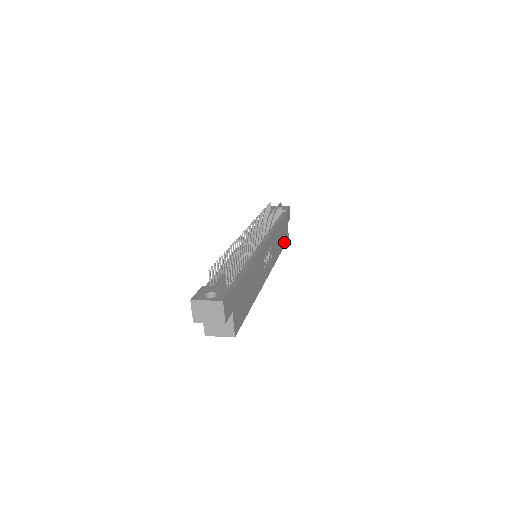
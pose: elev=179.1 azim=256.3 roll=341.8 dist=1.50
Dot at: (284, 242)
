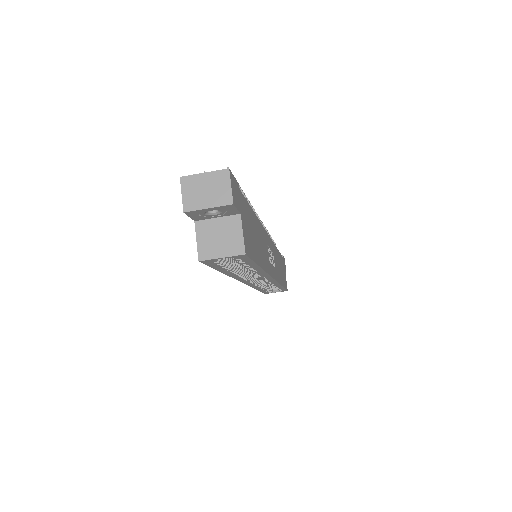
Dot at: (284, 284)
